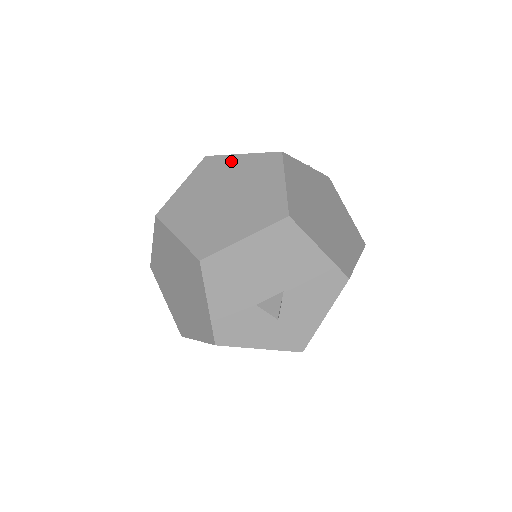
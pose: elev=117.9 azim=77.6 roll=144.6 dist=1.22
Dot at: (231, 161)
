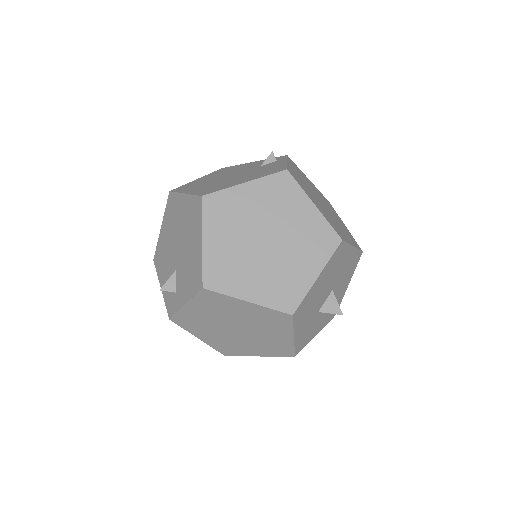
Dot at: (239, 195)
